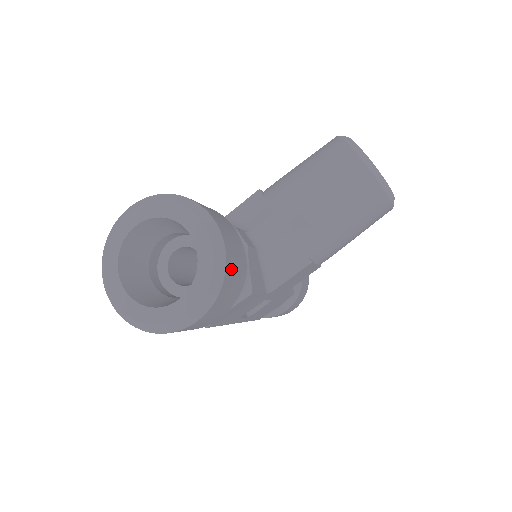
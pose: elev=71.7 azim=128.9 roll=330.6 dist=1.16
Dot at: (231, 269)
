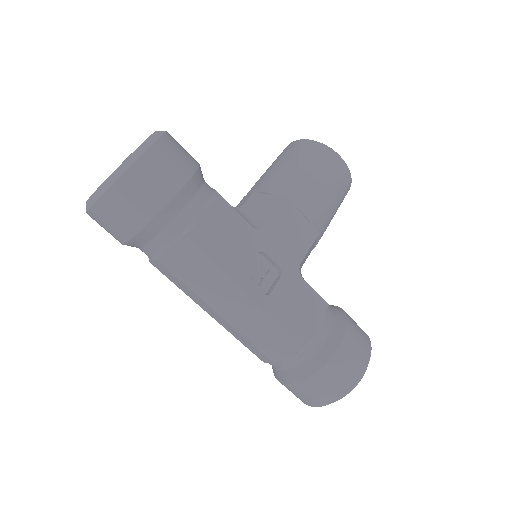
Dot at: (175, 141)
